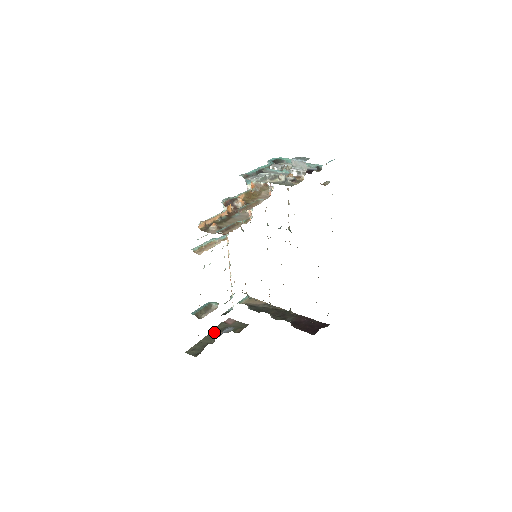
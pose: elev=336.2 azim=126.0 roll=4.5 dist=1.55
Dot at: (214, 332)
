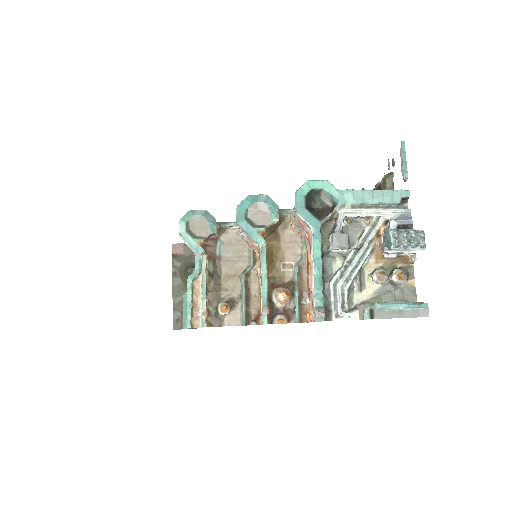
Dot at: (176, 279)
